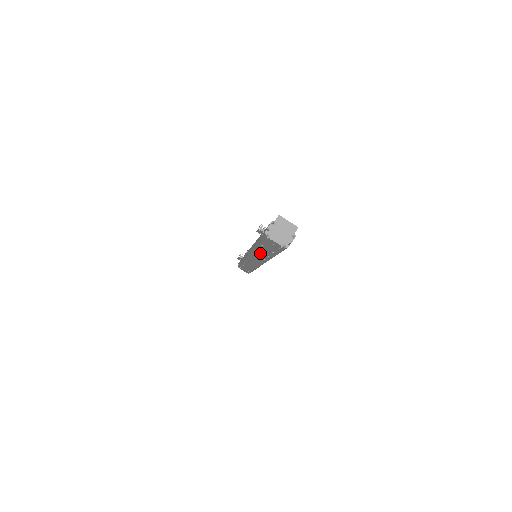
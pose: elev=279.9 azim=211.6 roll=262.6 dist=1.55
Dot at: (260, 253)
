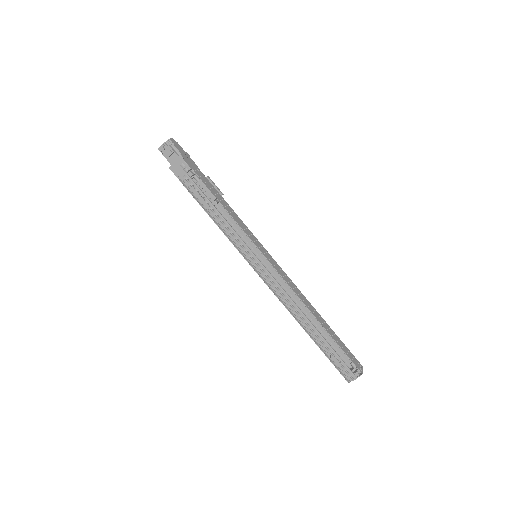
Dot at: occluded
